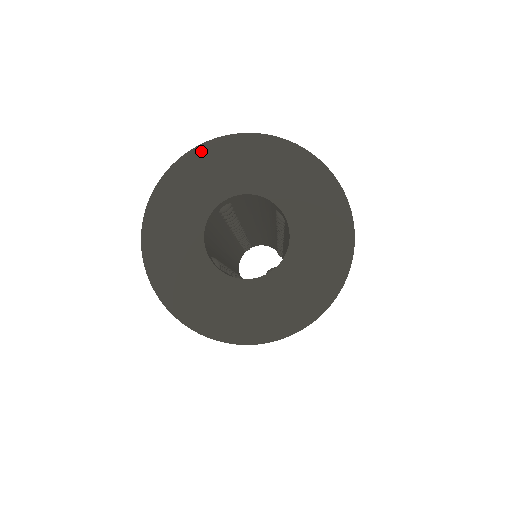
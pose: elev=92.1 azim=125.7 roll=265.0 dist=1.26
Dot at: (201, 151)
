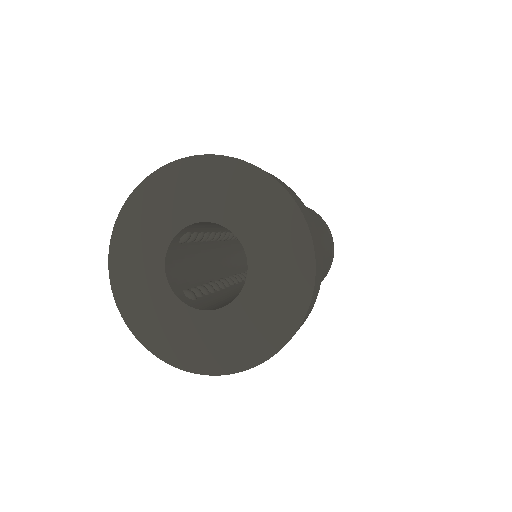
Dot at: (142, 190)
